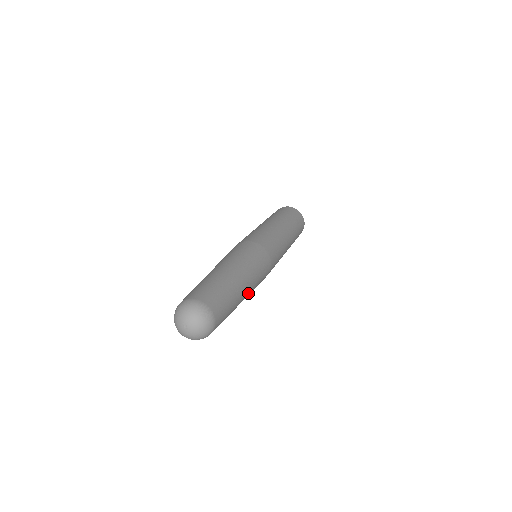
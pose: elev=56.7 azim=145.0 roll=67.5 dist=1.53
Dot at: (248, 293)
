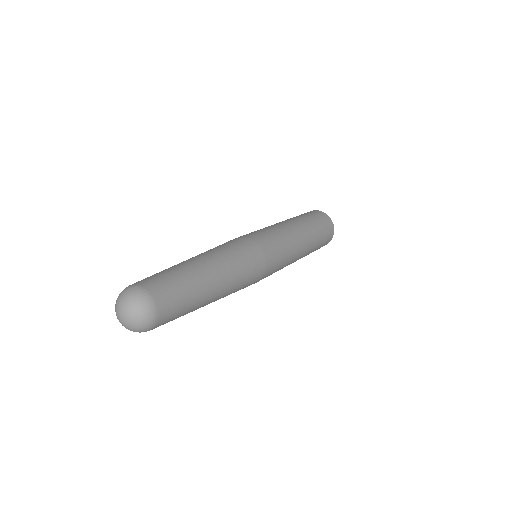
Dot at: (223, 292)
